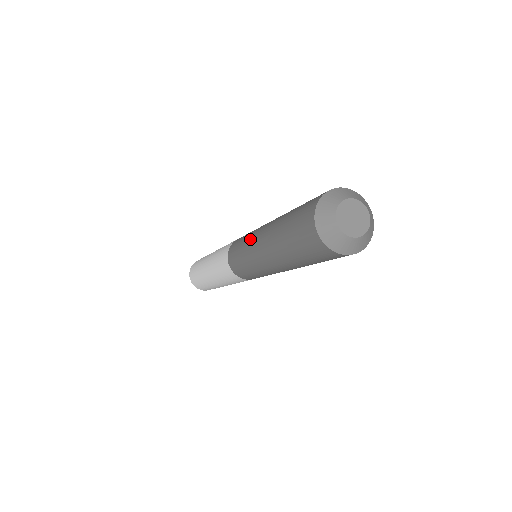
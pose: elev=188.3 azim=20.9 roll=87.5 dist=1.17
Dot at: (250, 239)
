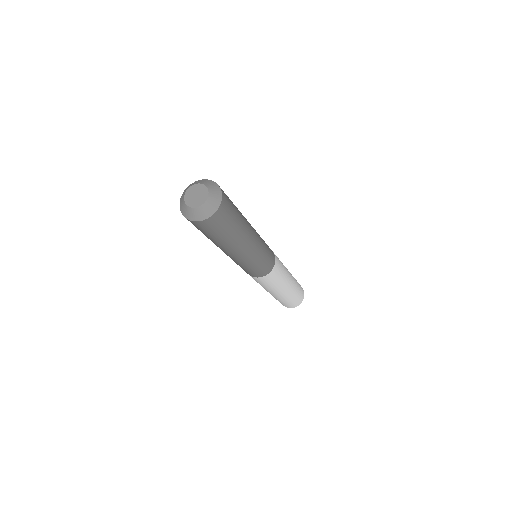
Dot at: occluded
